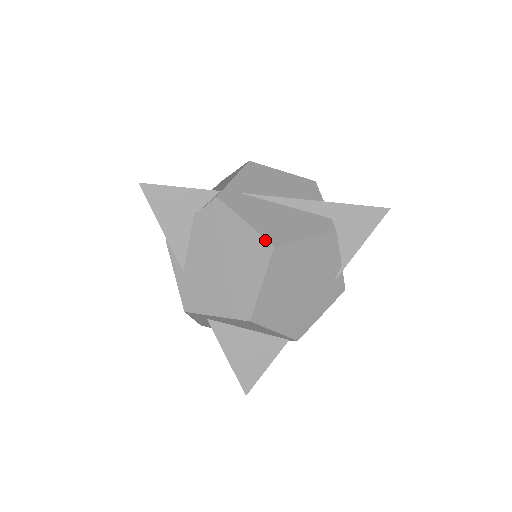
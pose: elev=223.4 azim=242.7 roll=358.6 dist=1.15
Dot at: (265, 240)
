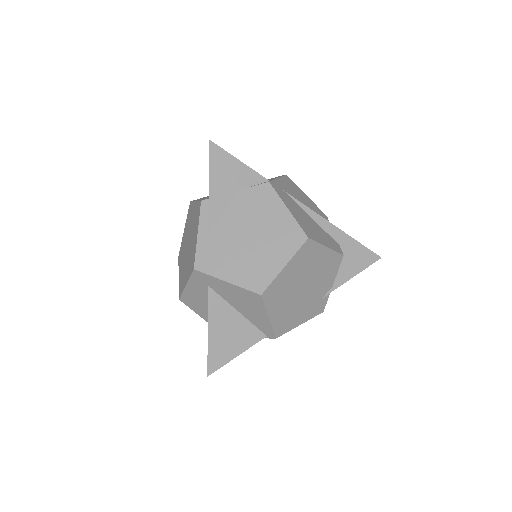
Dot at: (302, 230)
